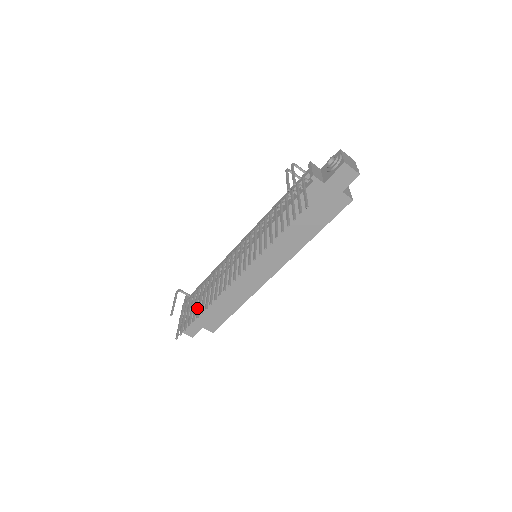
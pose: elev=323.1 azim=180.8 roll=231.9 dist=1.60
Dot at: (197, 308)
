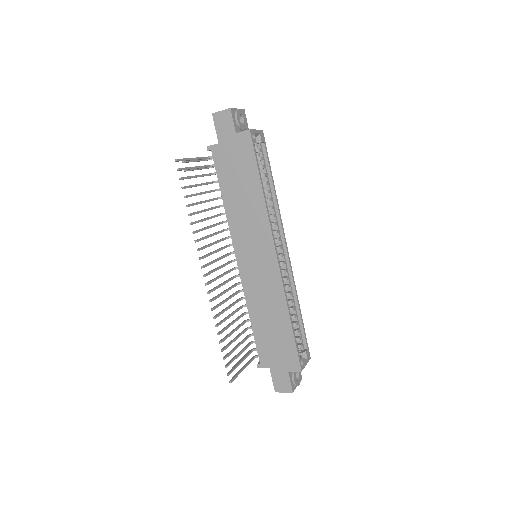
Dot at: (262, 351)
